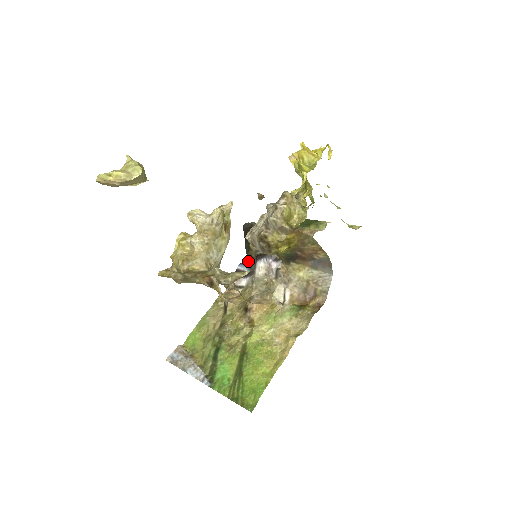
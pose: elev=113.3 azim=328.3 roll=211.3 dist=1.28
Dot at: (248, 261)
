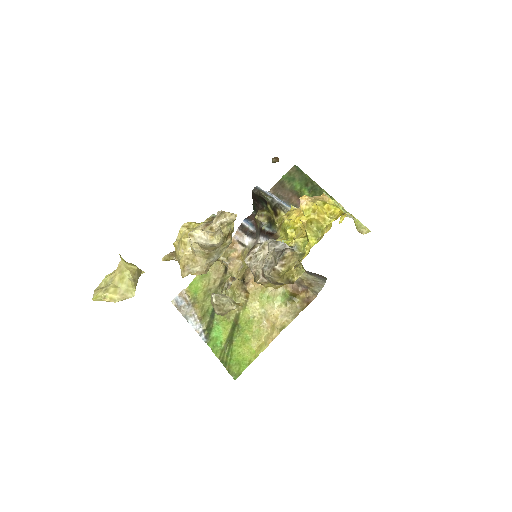
Dot at: occluded
